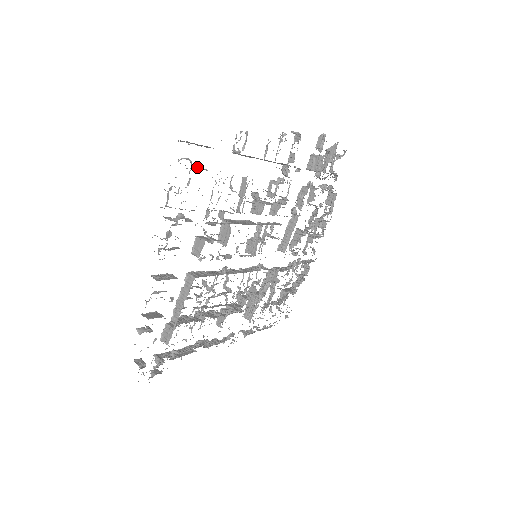
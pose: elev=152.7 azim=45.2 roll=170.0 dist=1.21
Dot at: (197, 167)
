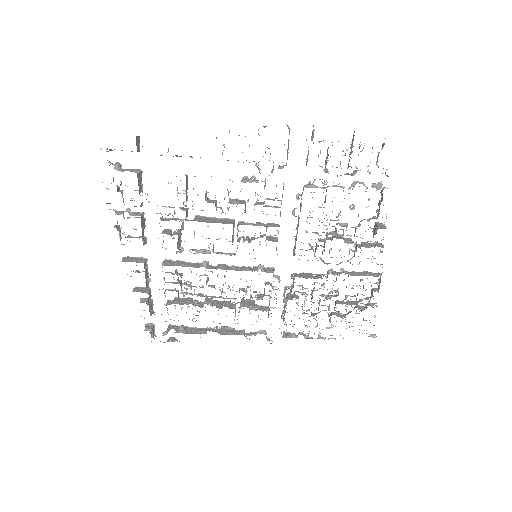
Dot at: (129, 170)
